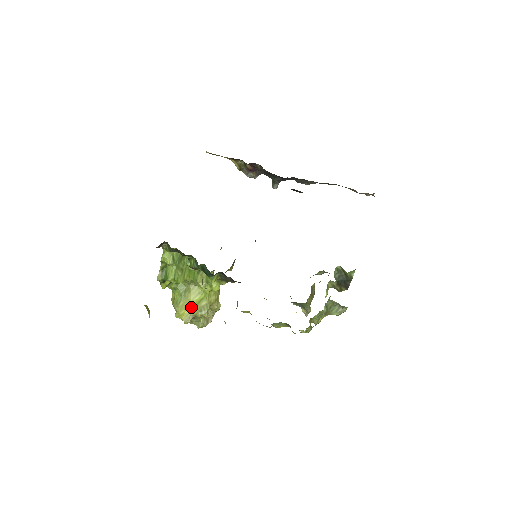
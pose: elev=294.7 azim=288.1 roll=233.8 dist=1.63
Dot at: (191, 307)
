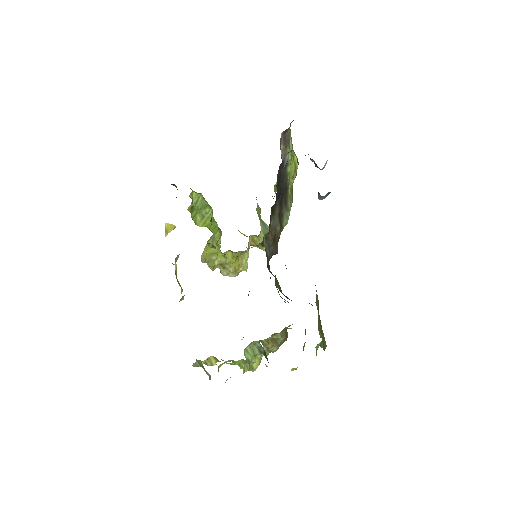
Dot at: (209, 252)
